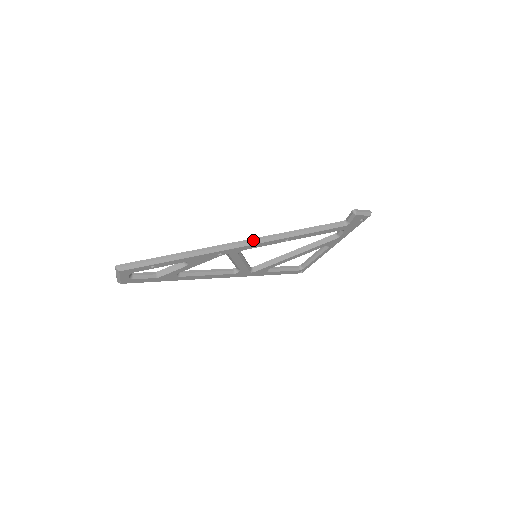
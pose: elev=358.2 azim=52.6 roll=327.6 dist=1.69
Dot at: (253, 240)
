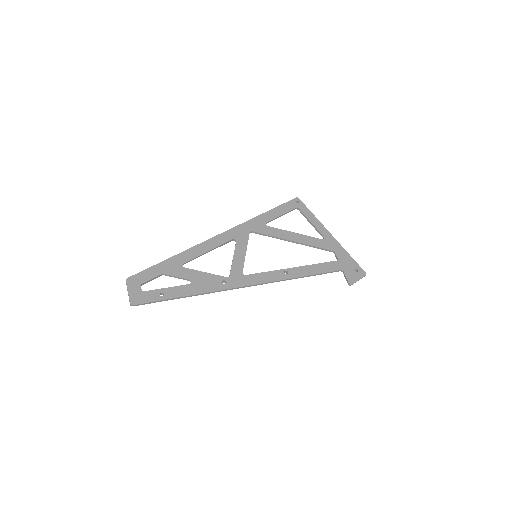
Dot at: (256, 285)
